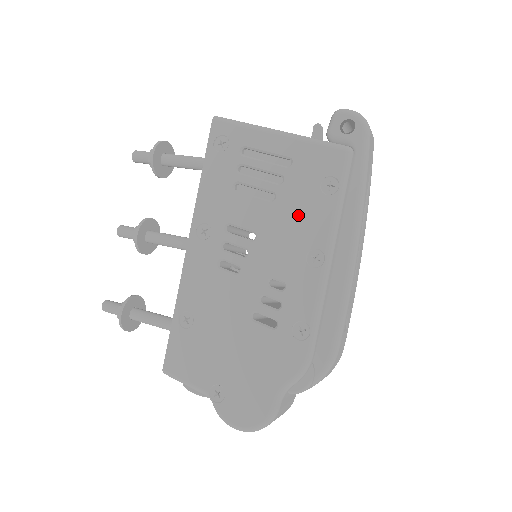
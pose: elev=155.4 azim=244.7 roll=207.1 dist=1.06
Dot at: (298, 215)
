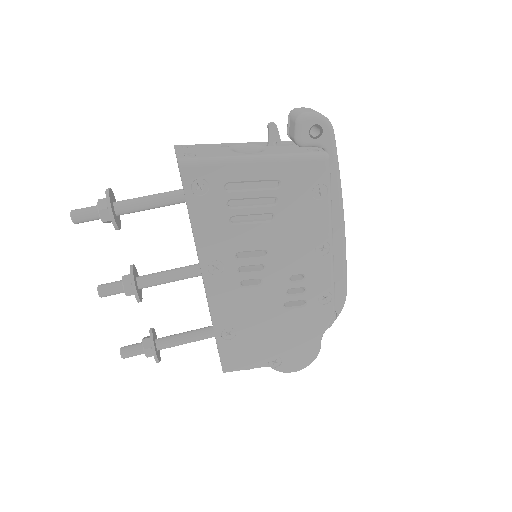
Dot at: (300, 224)
